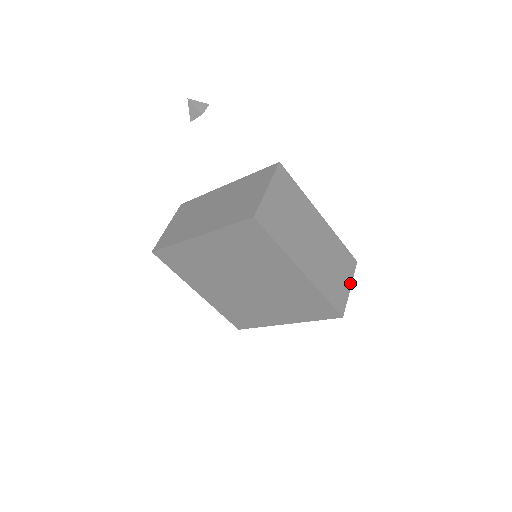
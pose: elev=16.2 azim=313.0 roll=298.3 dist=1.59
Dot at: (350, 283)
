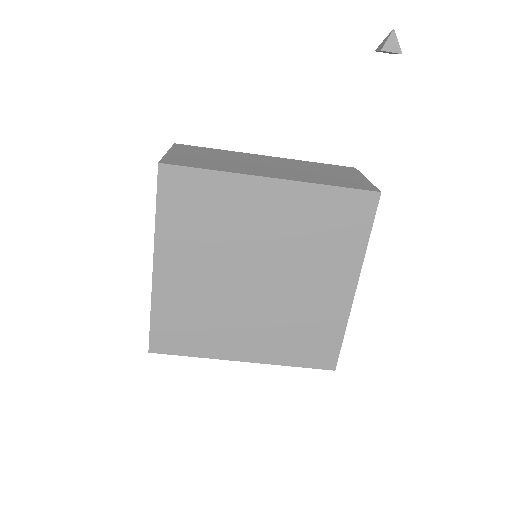
Dot at: occluded
